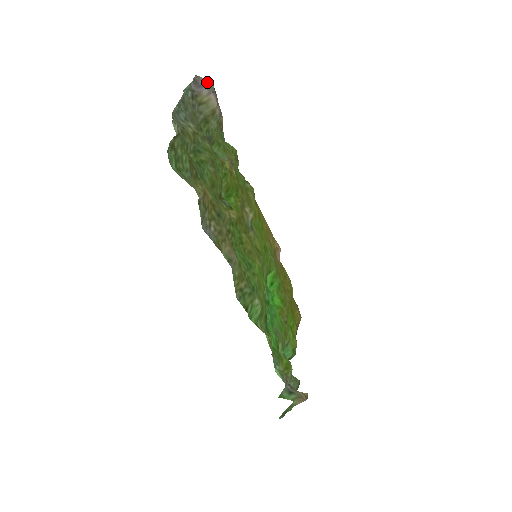
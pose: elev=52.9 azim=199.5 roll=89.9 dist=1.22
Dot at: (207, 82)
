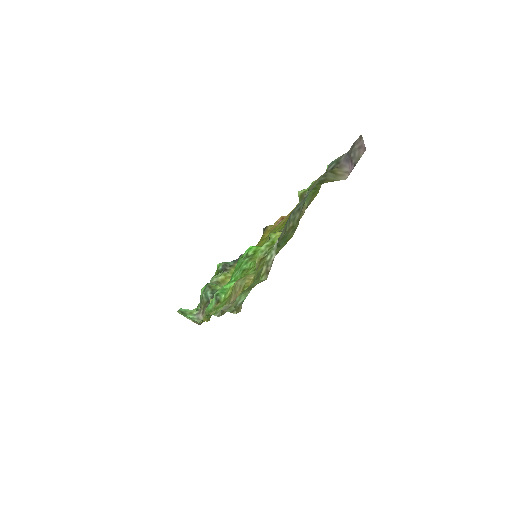
Dot at: (362, 148)
